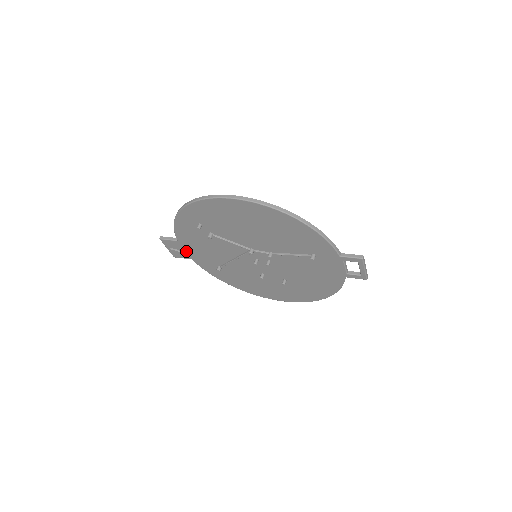
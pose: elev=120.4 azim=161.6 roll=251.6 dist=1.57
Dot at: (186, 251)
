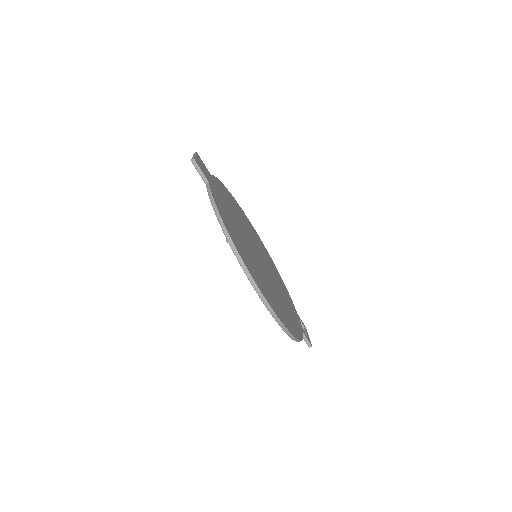
Dot at: occluded
